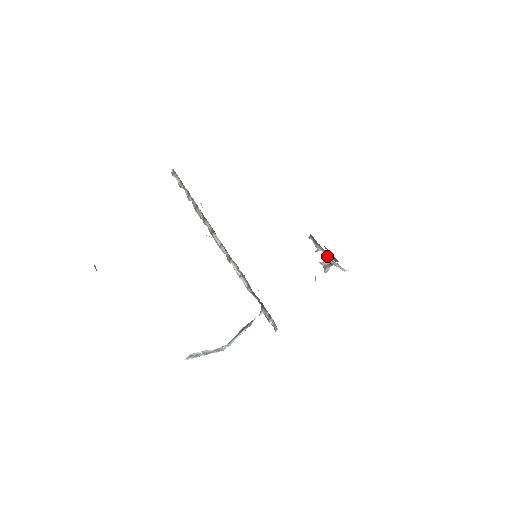
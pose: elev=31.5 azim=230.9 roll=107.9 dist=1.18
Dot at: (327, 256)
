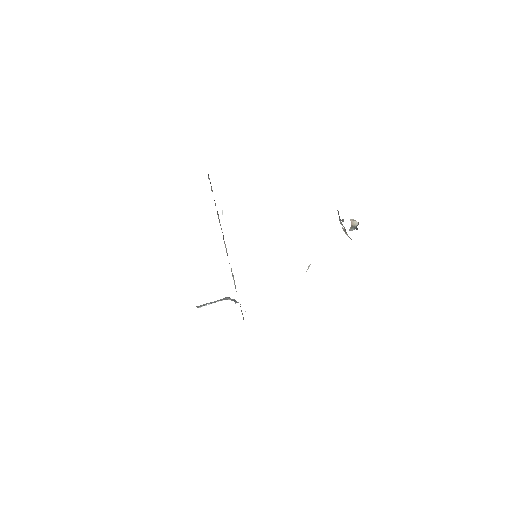
Dot at: (345, 231)
